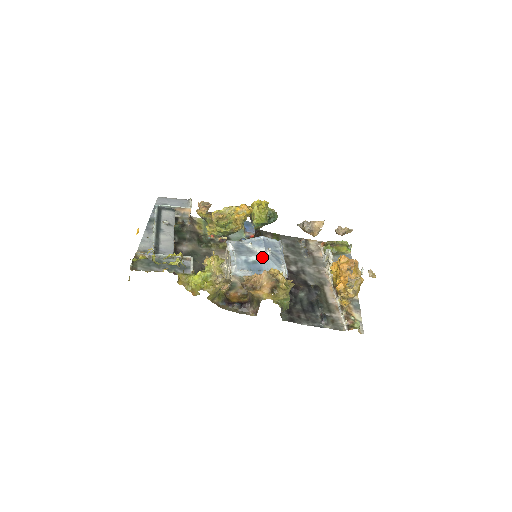
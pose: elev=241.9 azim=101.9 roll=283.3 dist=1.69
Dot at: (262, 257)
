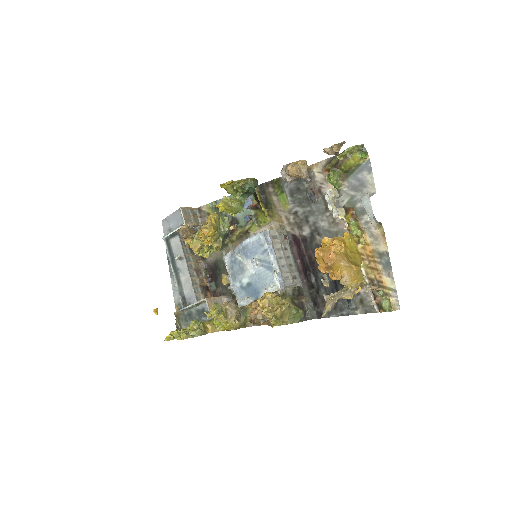
Dot at: (251, 276)
